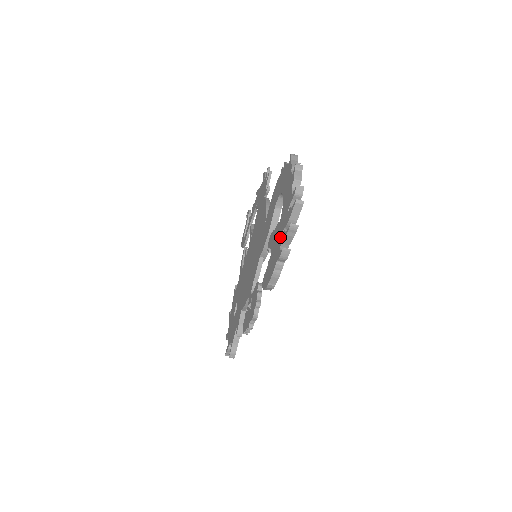
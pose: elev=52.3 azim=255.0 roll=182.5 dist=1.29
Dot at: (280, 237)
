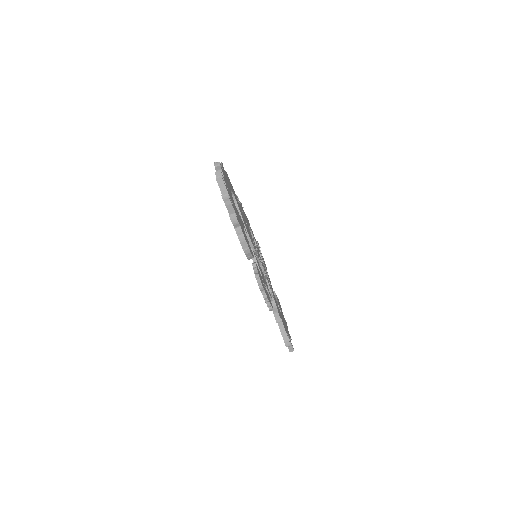
Dot at: occluded
